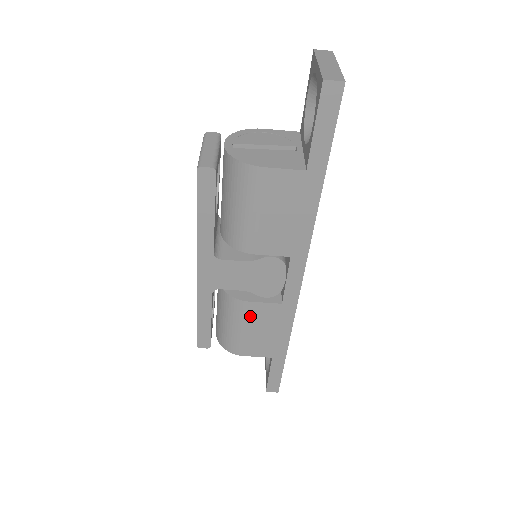
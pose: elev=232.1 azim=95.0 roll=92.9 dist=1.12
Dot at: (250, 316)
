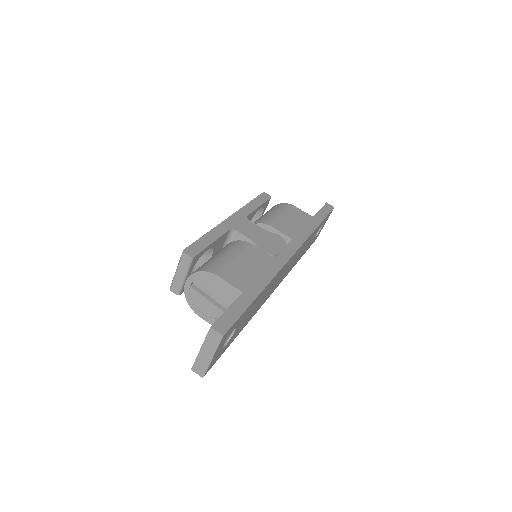
Dot at: (247, 253)
